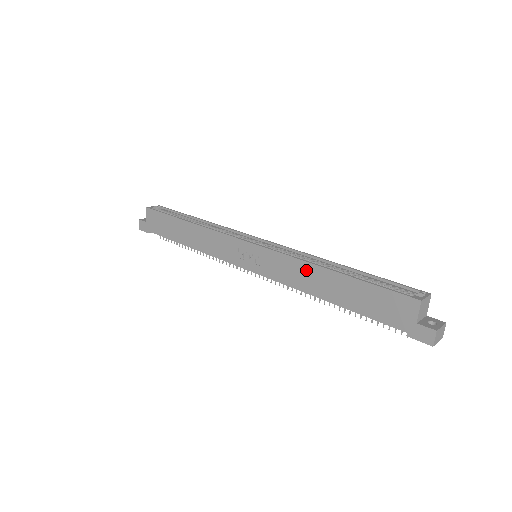
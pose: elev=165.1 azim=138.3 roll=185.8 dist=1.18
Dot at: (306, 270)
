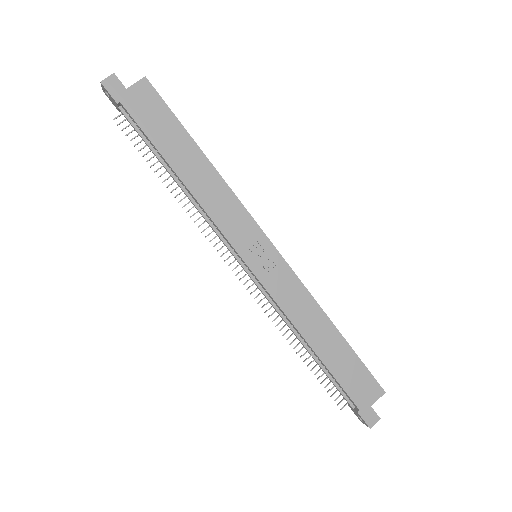
Dot at: (313, 311)
